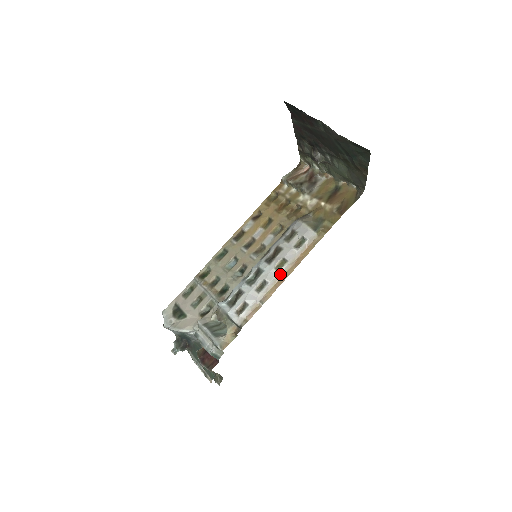
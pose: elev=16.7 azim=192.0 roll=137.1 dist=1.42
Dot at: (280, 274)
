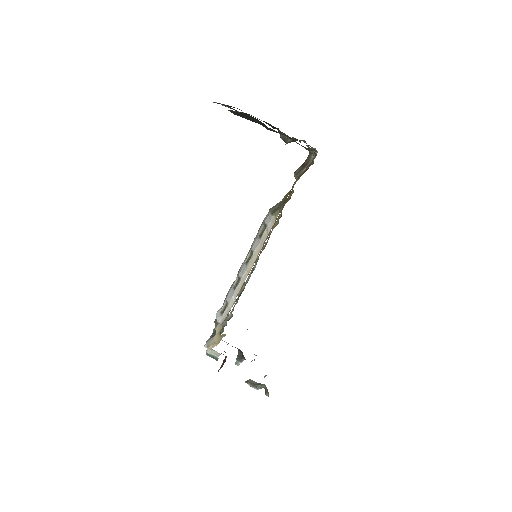
Dot at: (249, 267)
